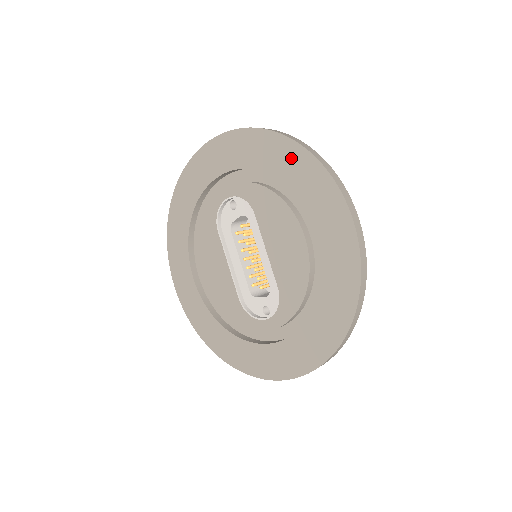
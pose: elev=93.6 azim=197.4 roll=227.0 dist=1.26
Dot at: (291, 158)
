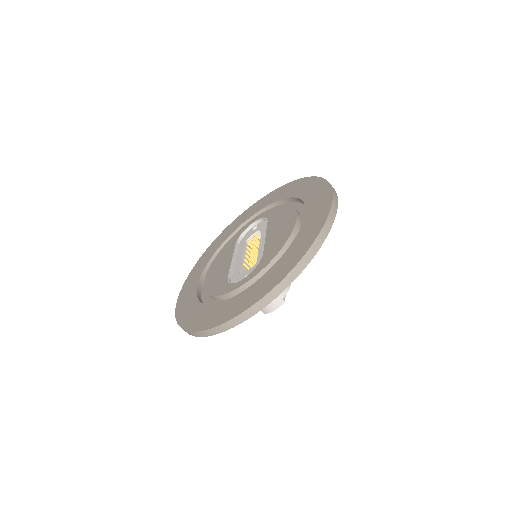
Dot at: (305, 184)
